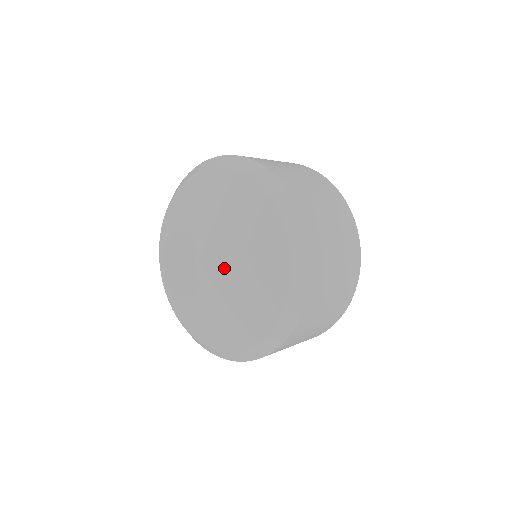
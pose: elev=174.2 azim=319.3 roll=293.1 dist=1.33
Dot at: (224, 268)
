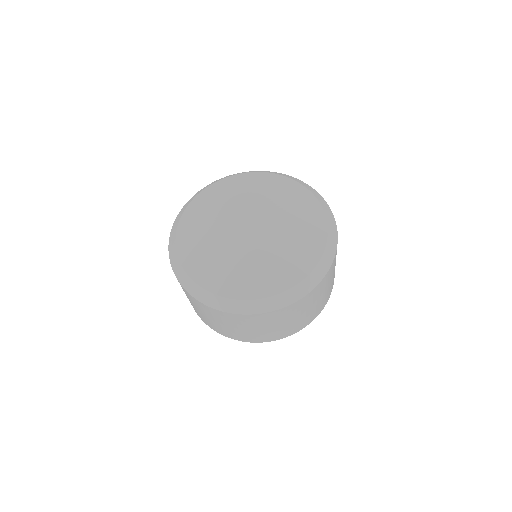
Dot at: (261, 239)
